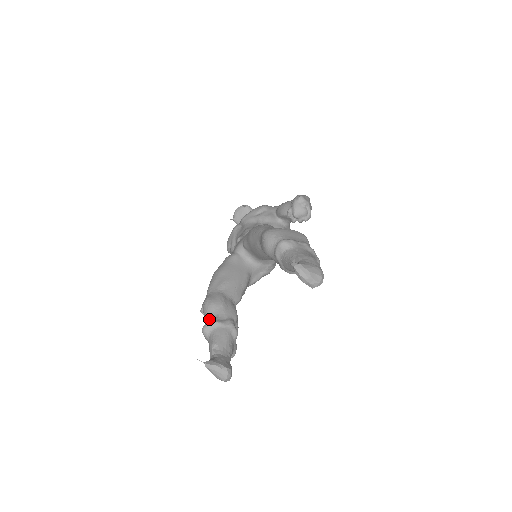
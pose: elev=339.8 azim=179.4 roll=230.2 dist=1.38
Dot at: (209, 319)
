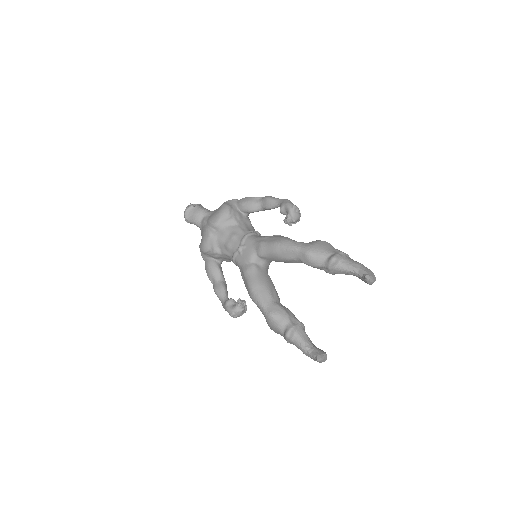
Dot at: (283, 326)
